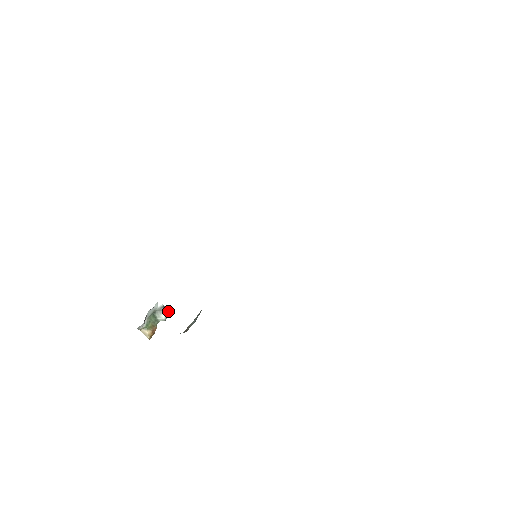
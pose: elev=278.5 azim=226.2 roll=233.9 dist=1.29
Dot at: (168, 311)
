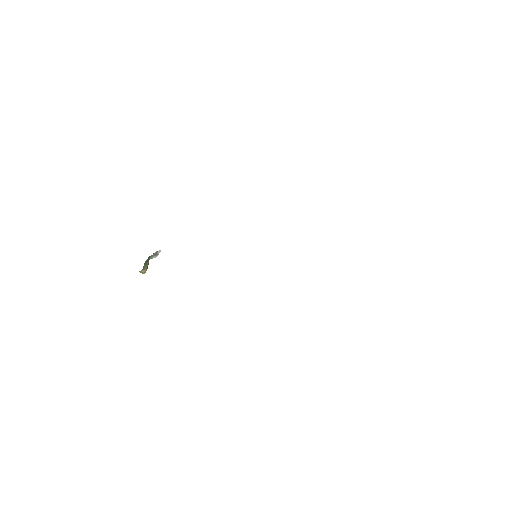
Dot at: occluded
